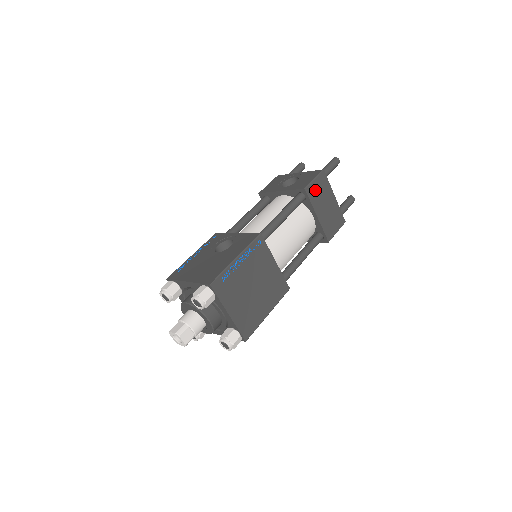
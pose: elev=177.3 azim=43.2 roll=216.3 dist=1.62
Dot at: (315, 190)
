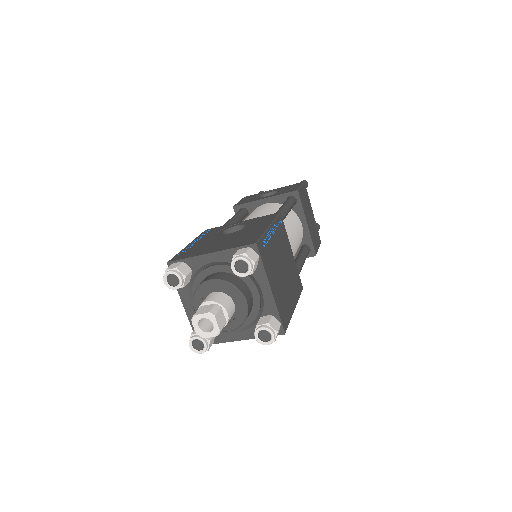
Dot at: (303, 197)
